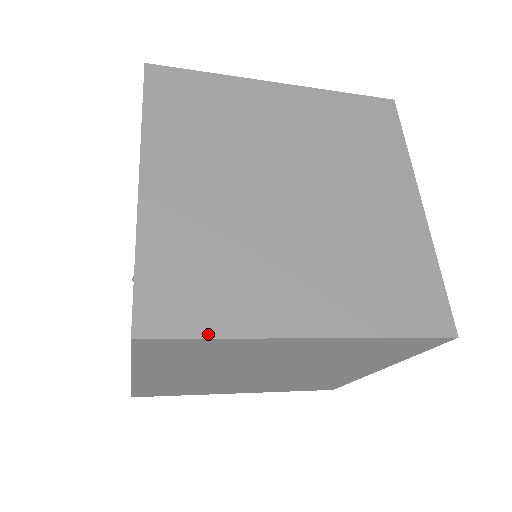
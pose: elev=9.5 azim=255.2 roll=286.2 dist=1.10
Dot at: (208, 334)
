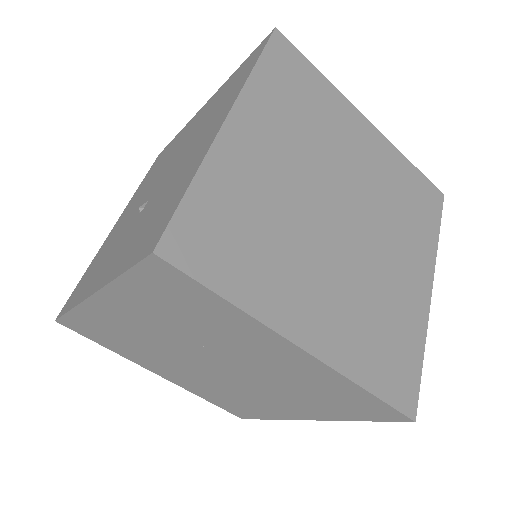
Dot at: (222, 292)
